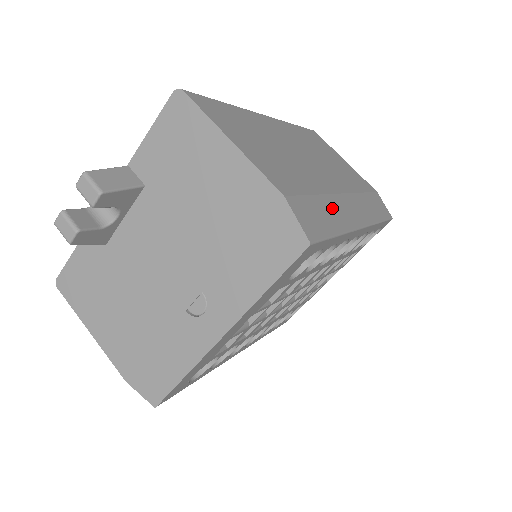
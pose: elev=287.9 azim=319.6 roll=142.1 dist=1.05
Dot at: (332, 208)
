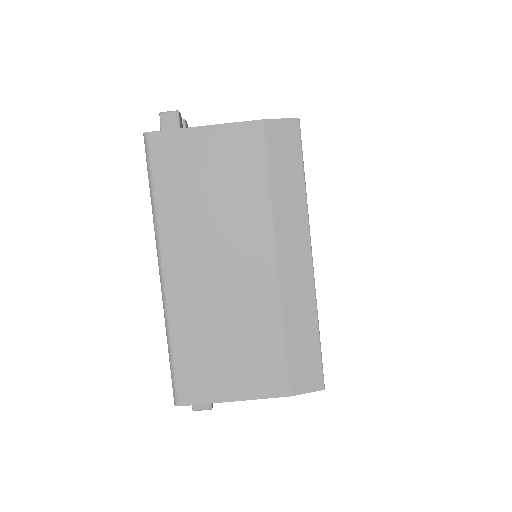
Dot at: (295, 315)
